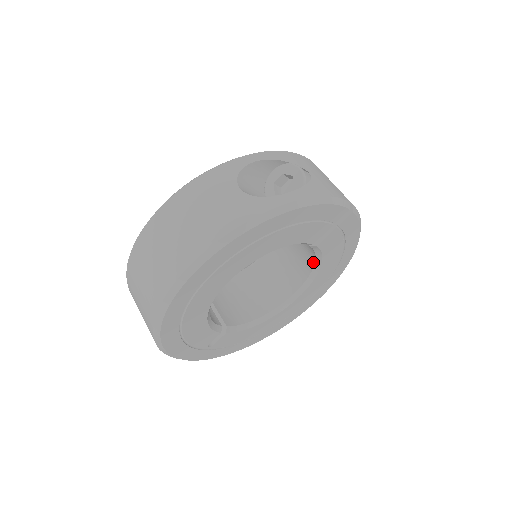
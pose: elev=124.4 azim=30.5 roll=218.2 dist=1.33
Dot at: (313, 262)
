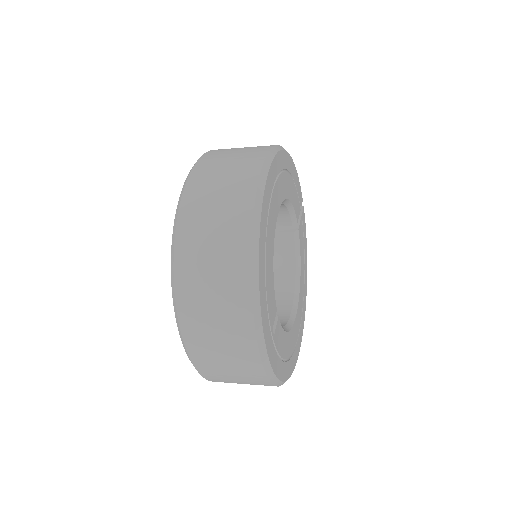
Dot at: (293, 266)
